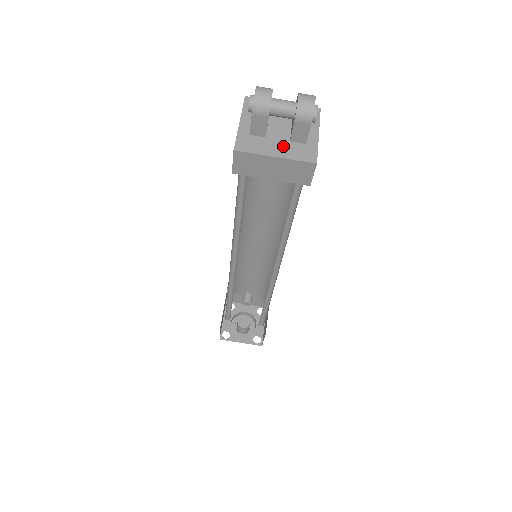
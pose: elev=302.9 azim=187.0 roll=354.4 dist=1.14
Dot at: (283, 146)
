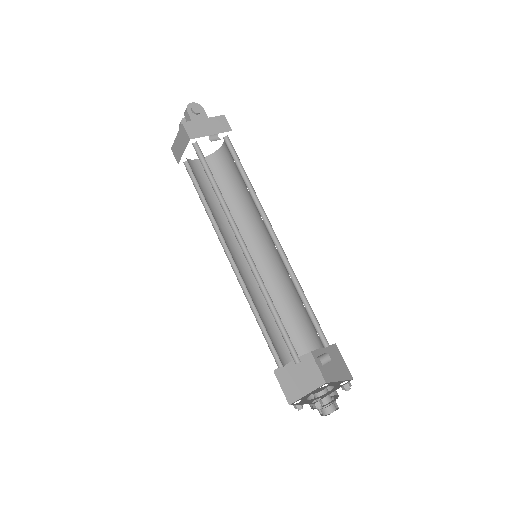
Dot at: occluded
